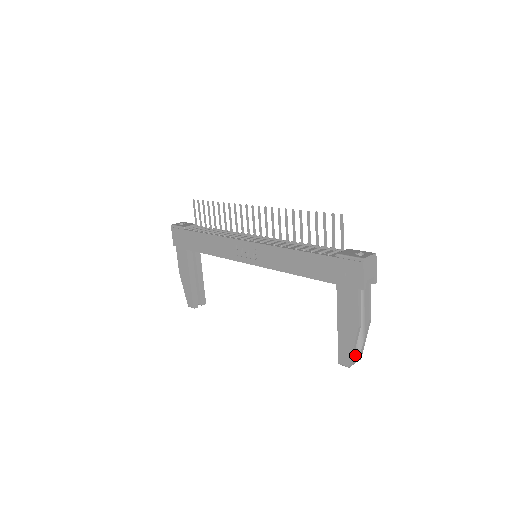
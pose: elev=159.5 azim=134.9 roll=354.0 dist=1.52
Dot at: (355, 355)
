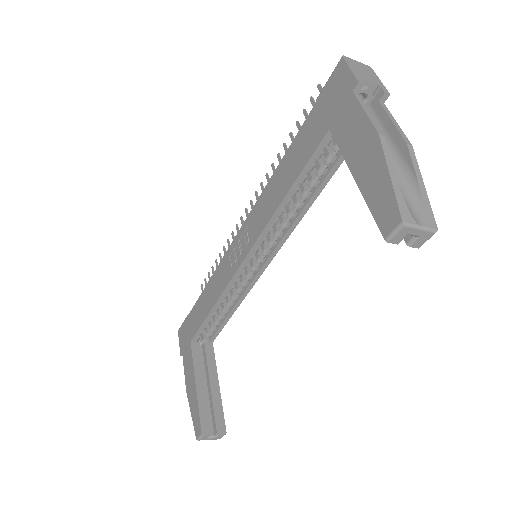
Dot at: (413, 212)
